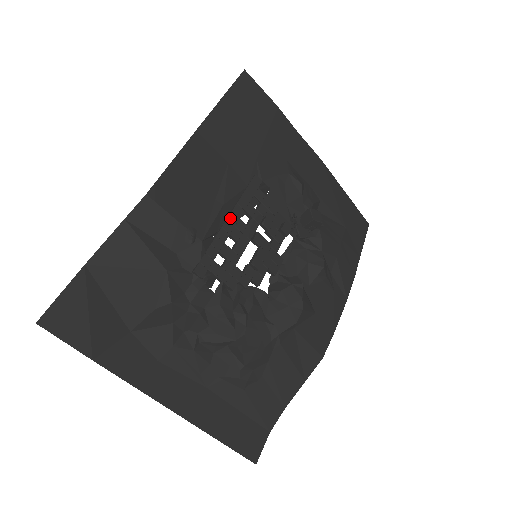
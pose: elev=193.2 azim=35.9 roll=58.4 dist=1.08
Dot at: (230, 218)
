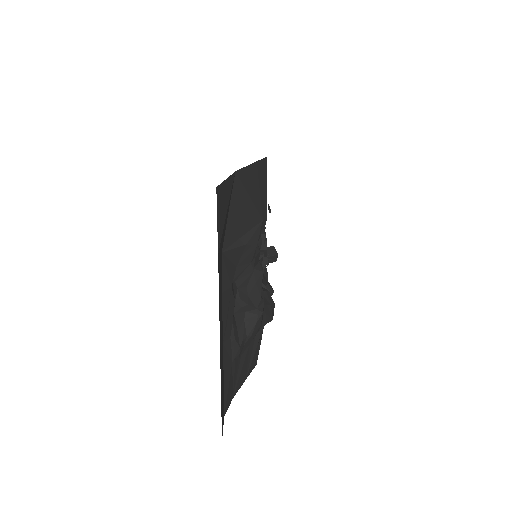
Dot at: occluded
